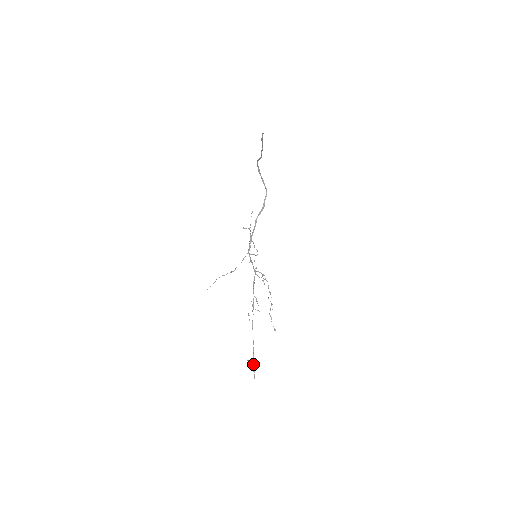
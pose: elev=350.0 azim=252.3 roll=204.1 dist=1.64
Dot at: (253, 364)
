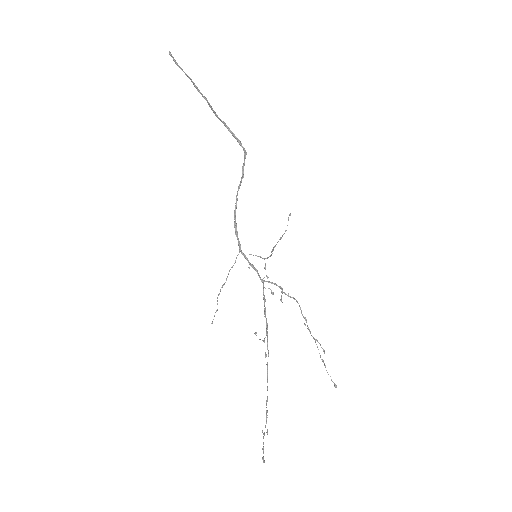
Dot at: (263, 436)
